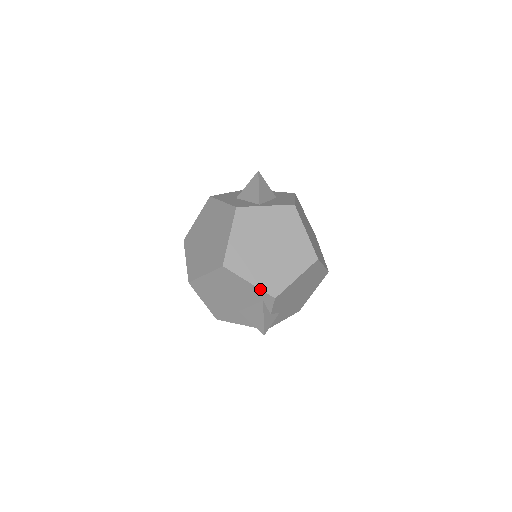
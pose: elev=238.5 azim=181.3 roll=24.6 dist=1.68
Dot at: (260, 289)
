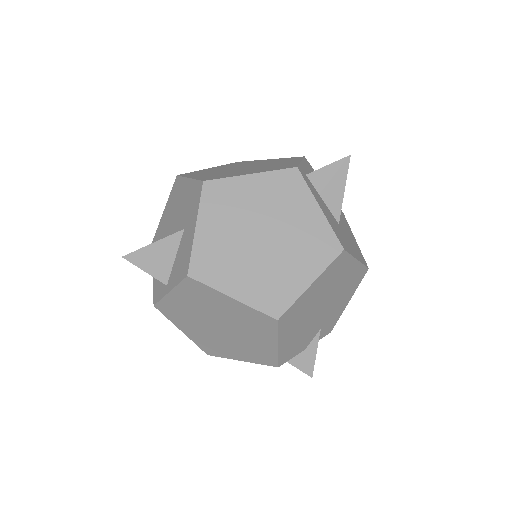
Dot at: (256, 363)
